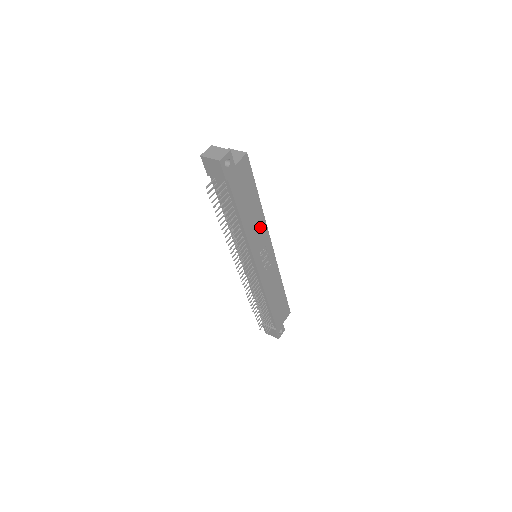
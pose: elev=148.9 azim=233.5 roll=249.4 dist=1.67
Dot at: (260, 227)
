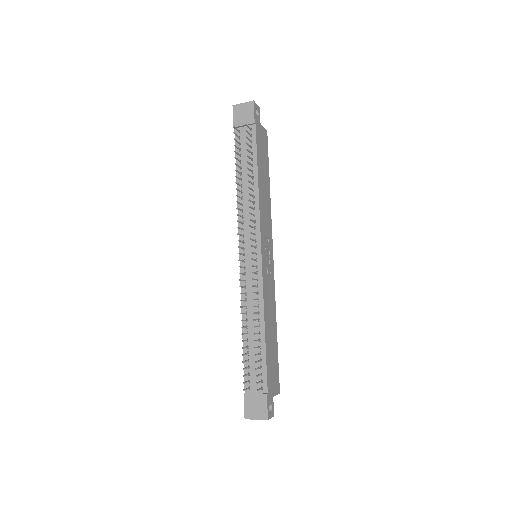
Dot at: (267, 213)
